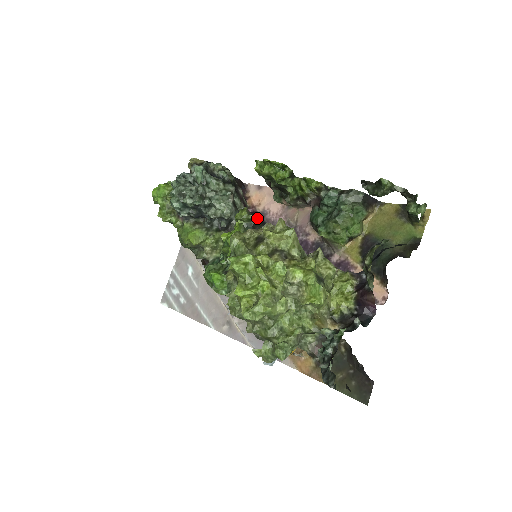
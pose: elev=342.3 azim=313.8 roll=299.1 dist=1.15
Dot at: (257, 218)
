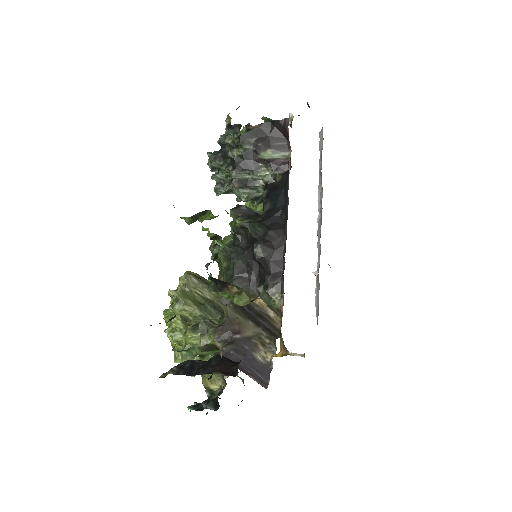
Dot at: (239, 223)
